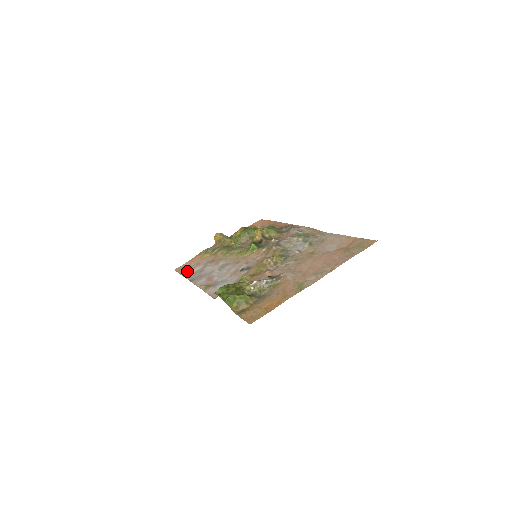
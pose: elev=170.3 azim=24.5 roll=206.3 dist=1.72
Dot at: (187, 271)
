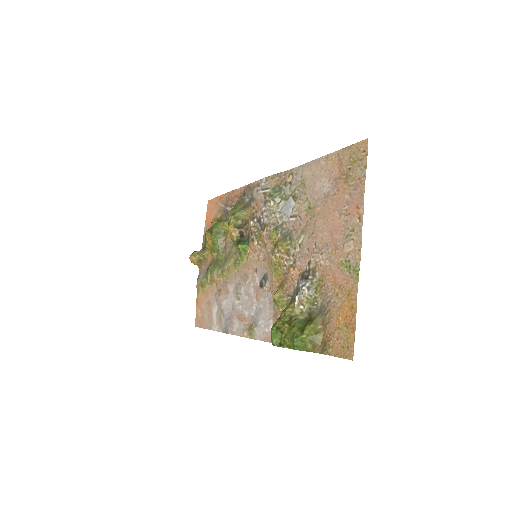
Dot at: (208, 321)
